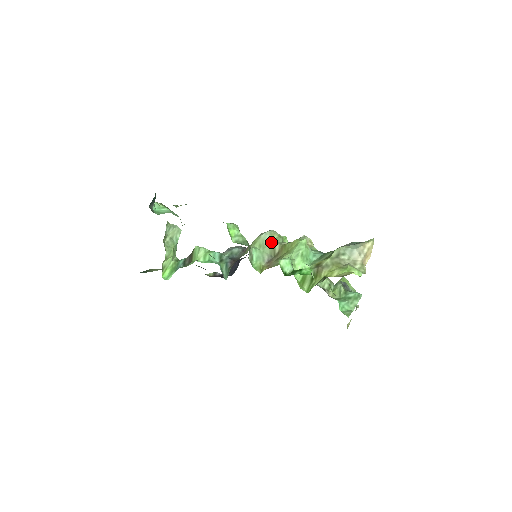
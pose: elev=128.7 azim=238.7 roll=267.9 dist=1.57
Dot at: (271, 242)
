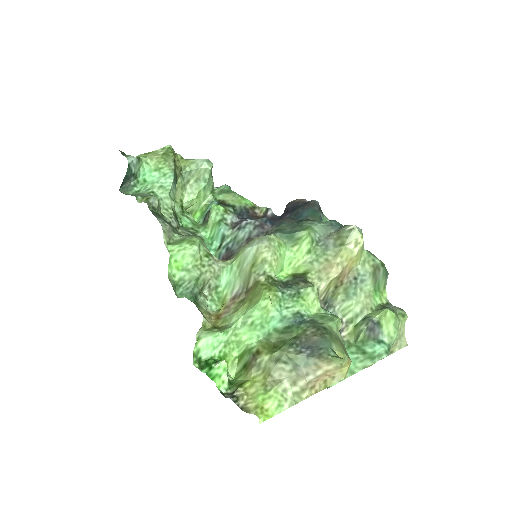
Dot at: (249, 268)
